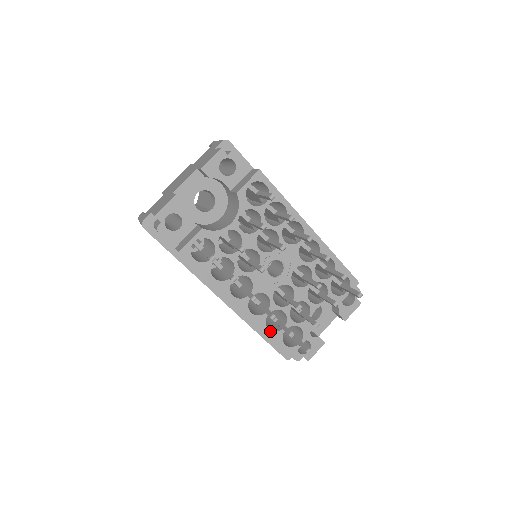
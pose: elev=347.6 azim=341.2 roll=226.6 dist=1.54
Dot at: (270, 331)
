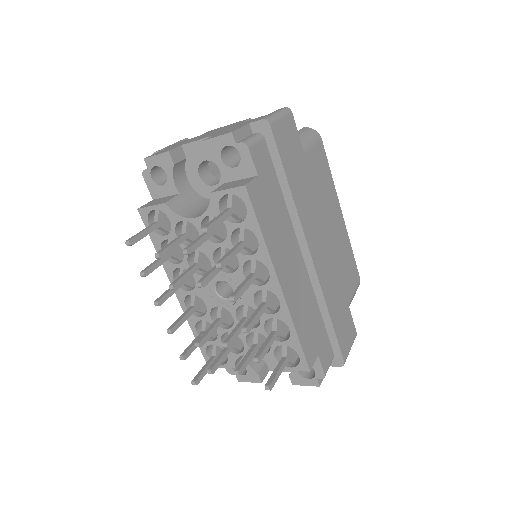
Dot at: (197, 333)
